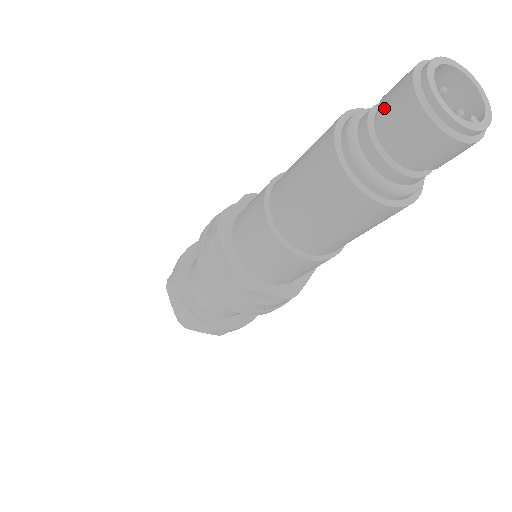
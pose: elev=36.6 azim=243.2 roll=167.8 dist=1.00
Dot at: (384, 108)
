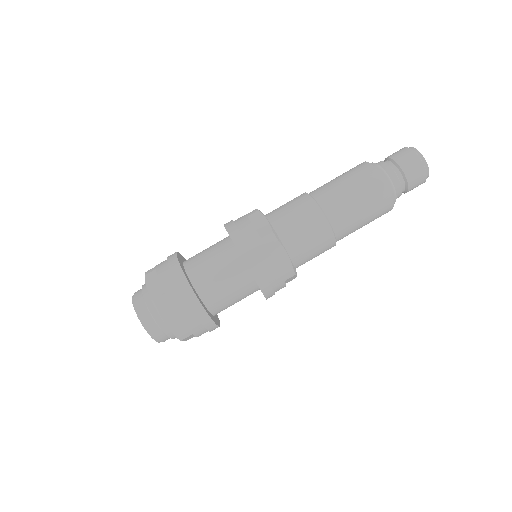
Dot at: (405, 167)
